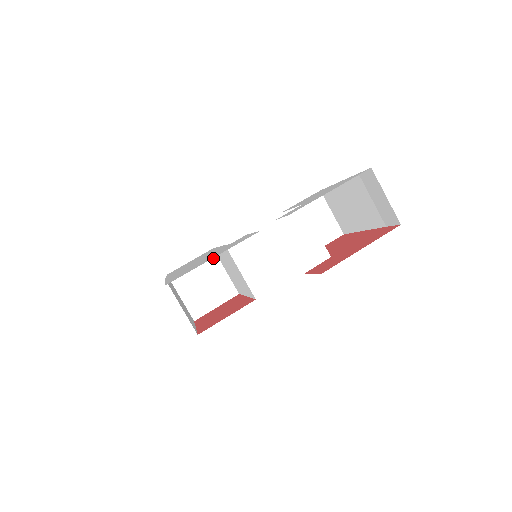
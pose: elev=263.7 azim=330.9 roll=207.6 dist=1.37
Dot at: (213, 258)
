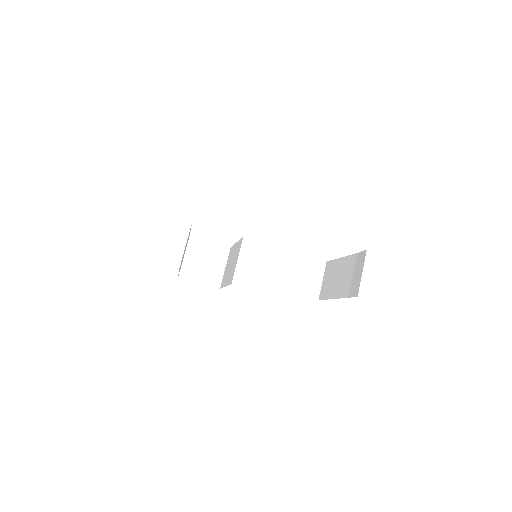
Dot at: (225, 253)
